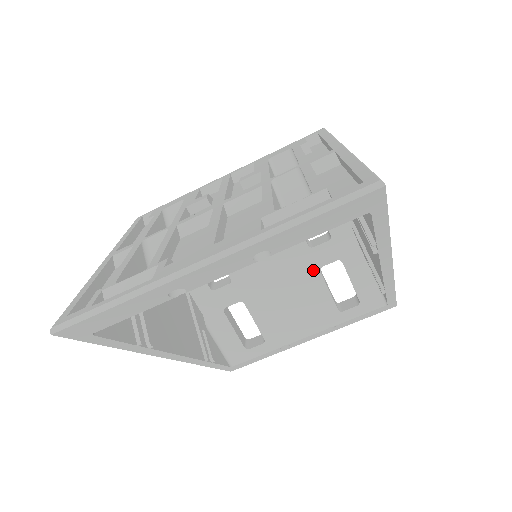
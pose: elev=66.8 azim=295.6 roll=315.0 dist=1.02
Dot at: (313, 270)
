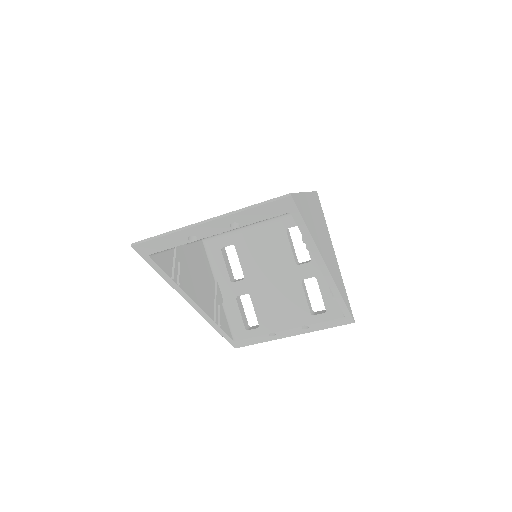
Dot at: (297, 281)
